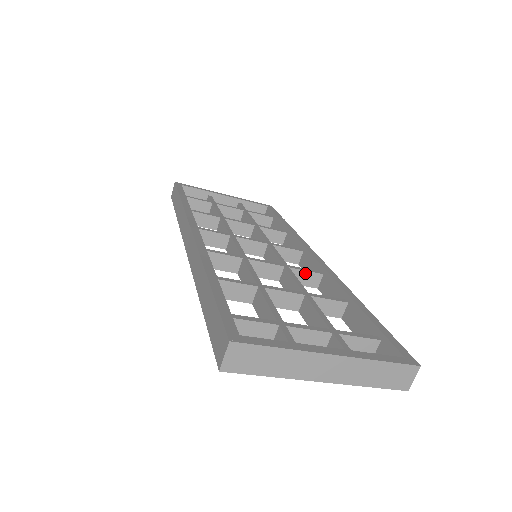
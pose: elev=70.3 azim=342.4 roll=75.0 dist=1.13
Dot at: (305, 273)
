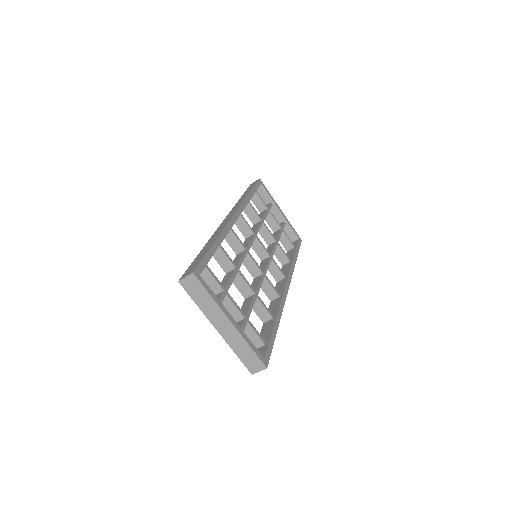
Dot at: (271, 287)
